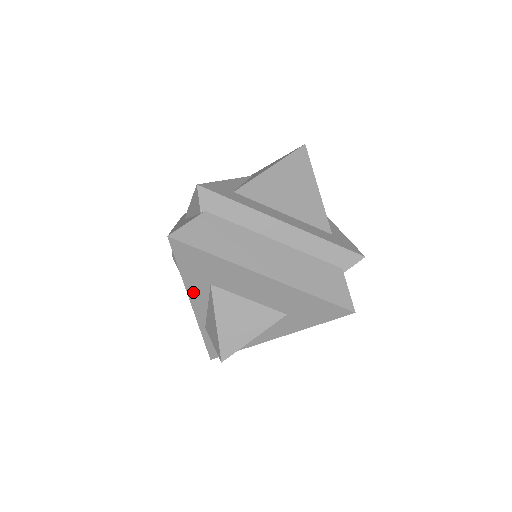
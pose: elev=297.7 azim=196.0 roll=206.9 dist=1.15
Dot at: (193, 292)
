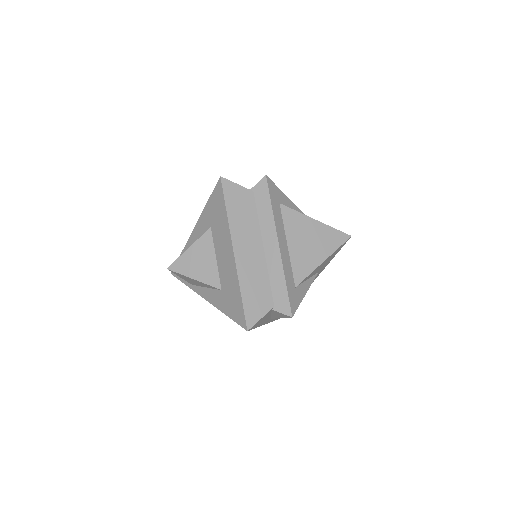
Dot at: (201, 222)
